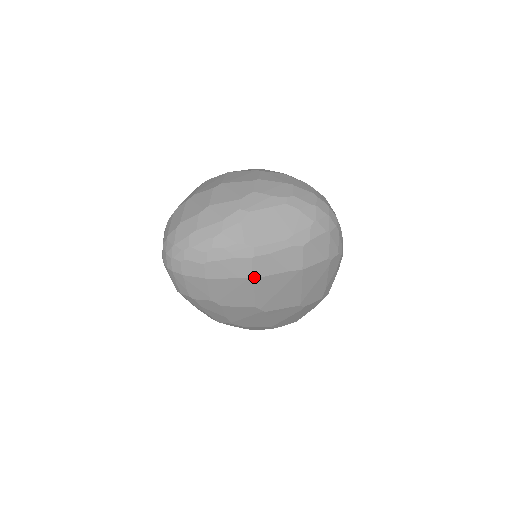
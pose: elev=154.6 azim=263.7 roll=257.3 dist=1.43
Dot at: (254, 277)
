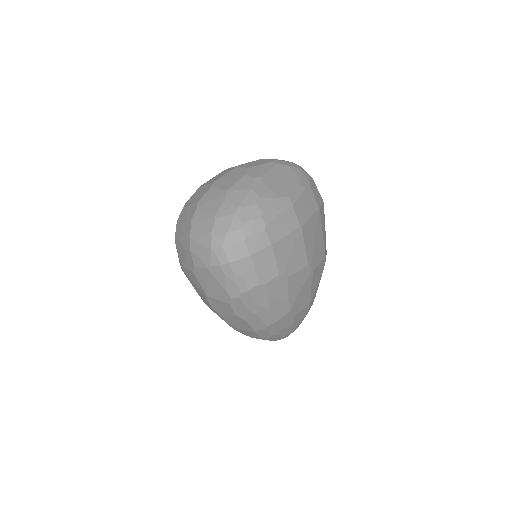
Dot at: (301, 225)
